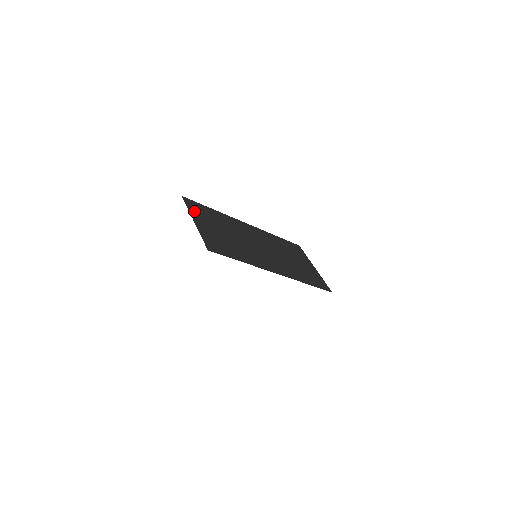
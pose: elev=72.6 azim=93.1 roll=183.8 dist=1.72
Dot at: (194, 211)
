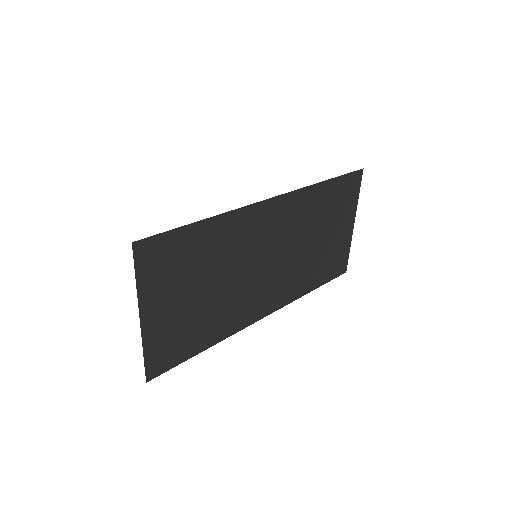
Dot at: (150, 279)
